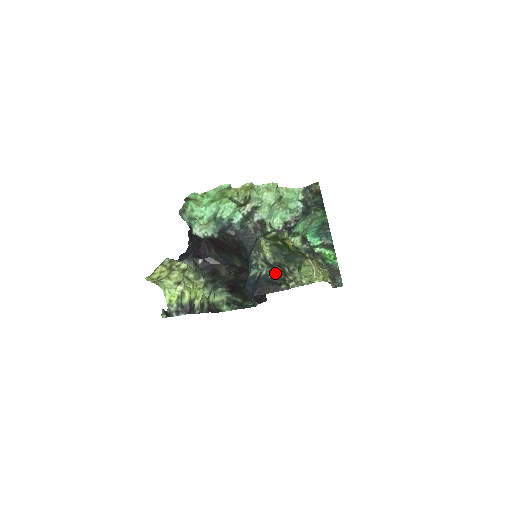
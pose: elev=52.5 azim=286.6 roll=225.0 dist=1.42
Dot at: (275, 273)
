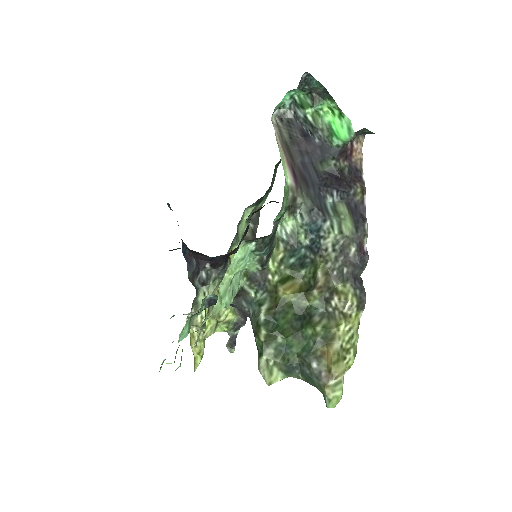
Dot at: occluded
